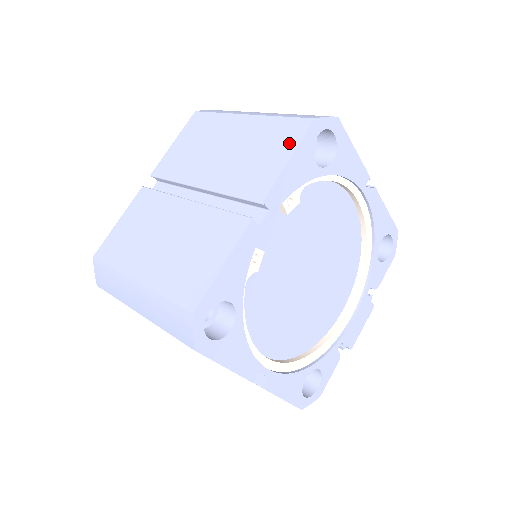
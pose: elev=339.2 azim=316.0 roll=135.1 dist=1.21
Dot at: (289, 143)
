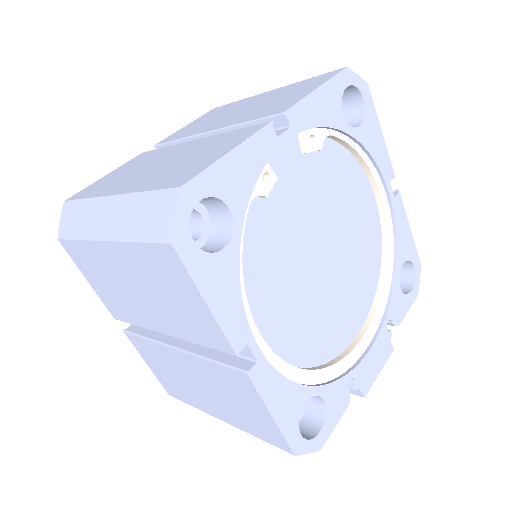
Dot at: (317, 83)
